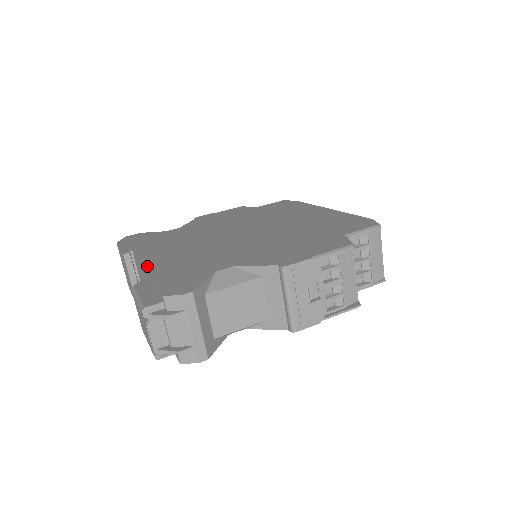
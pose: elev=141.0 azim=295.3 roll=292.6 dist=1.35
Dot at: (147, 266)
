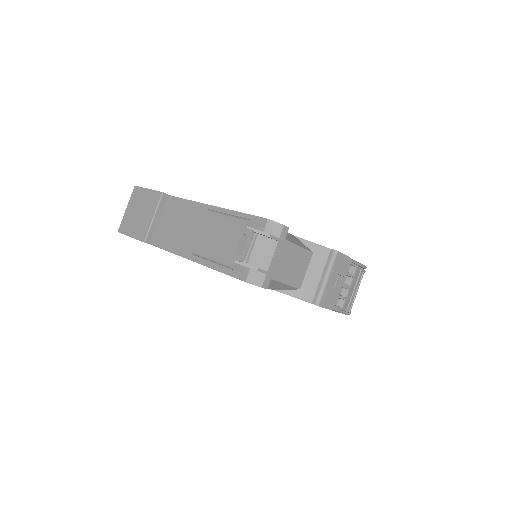
Dot at: (210, 205)
